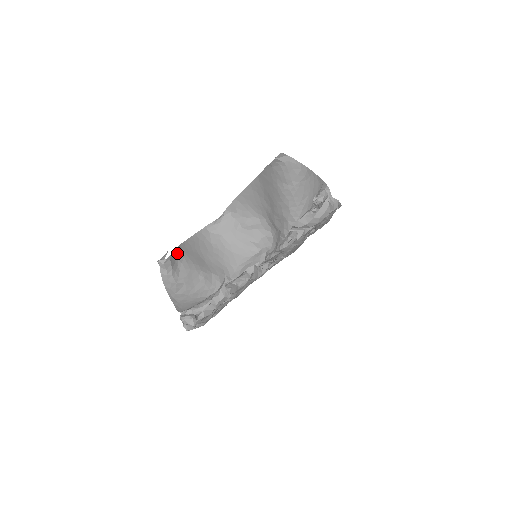
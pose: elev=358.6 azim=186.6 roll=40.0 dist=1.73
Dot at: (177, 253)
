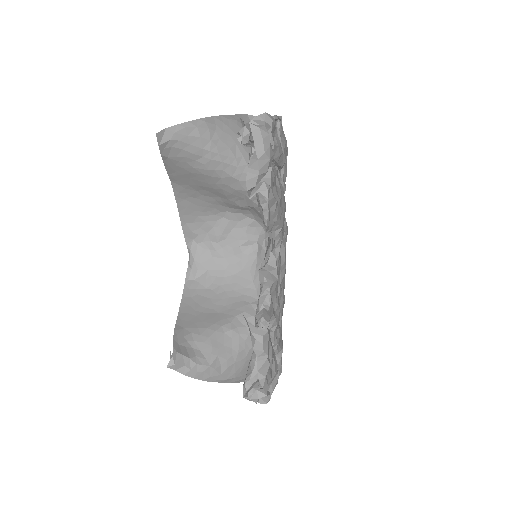
Dot at: (179, 337)
